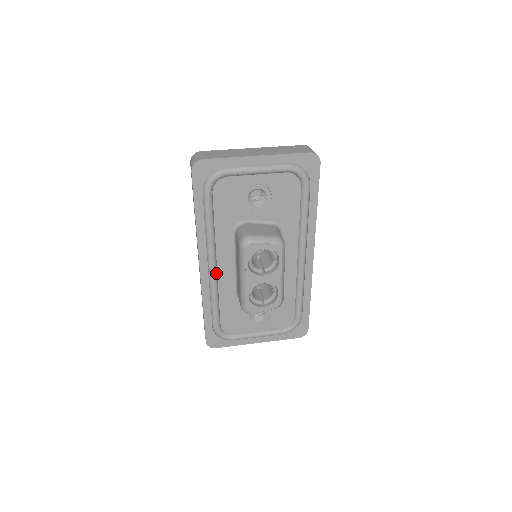
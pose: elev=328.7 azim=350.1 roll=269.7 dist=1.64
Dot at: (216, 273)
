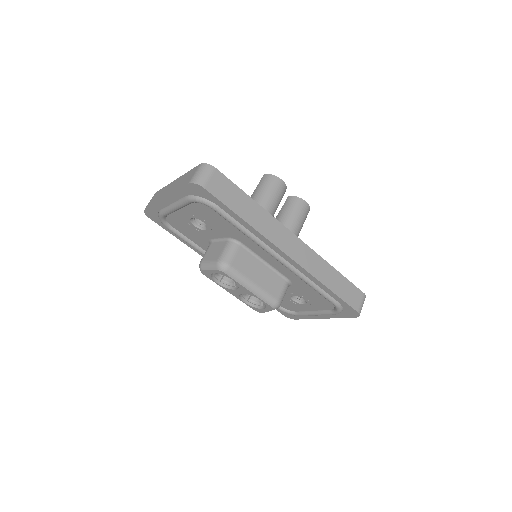
Dot at: occluded
